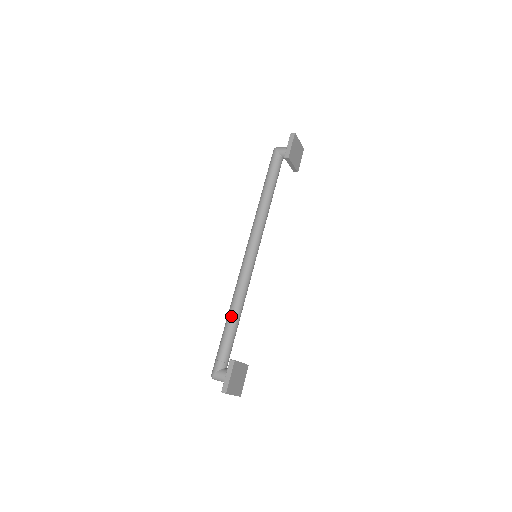
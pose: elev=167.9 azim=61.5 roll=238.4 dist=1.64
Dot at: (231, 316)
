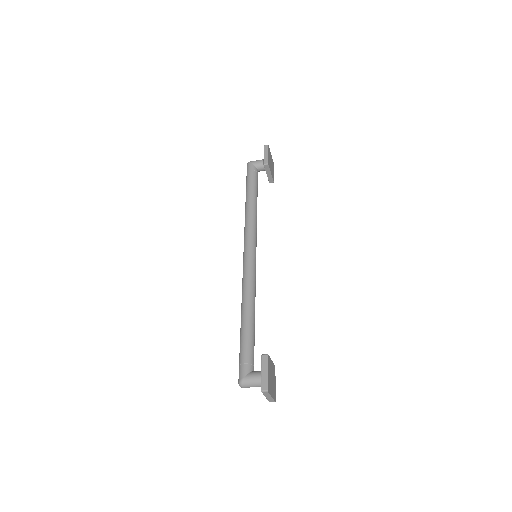
Dot at: (246, 315)
